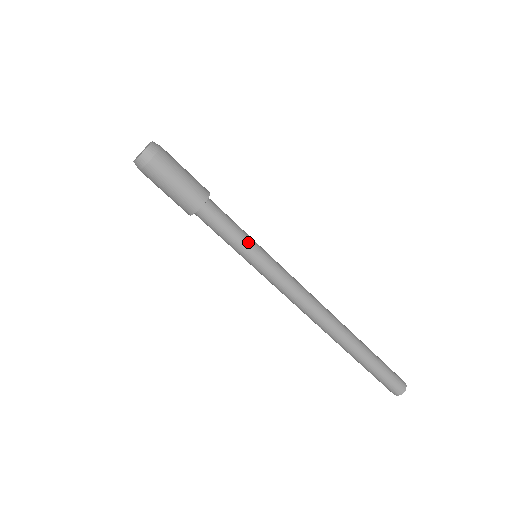
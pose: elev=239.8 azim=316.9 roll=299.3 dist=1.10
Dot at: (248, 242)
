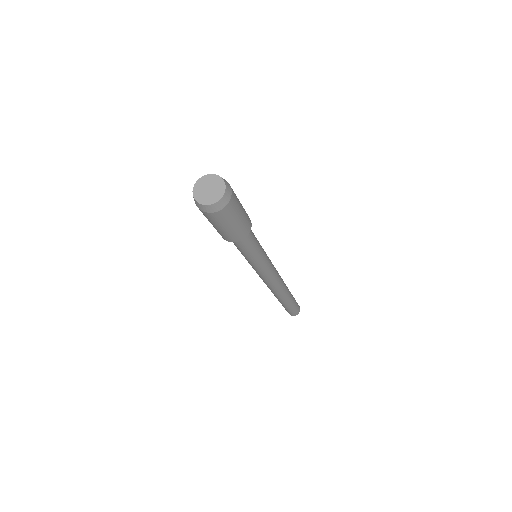
Dot at: (261, 247)
